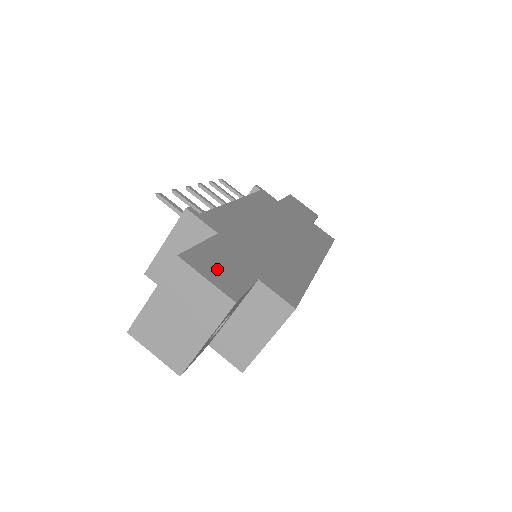
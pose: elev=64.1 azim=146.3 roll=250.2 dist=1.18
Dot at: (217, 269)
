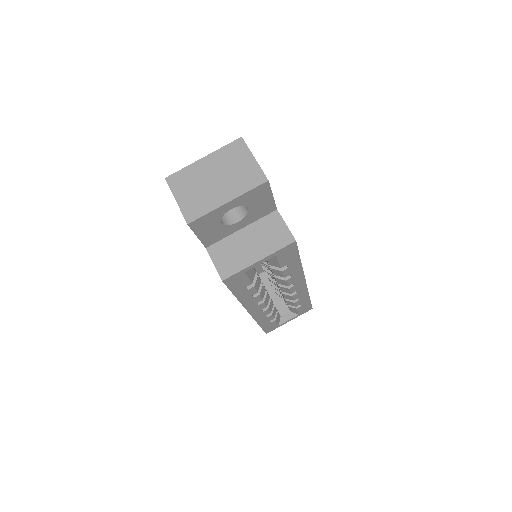
Dot at: occluded
